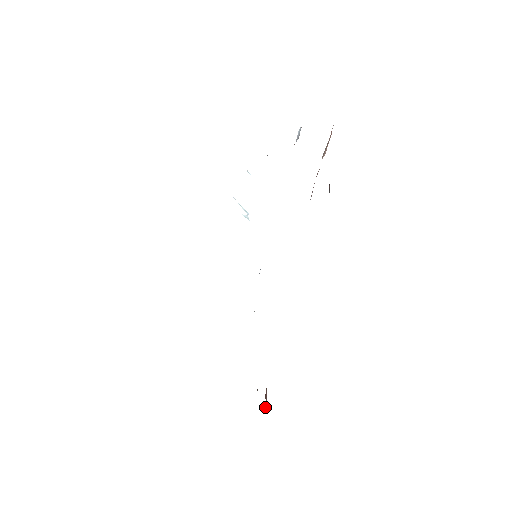
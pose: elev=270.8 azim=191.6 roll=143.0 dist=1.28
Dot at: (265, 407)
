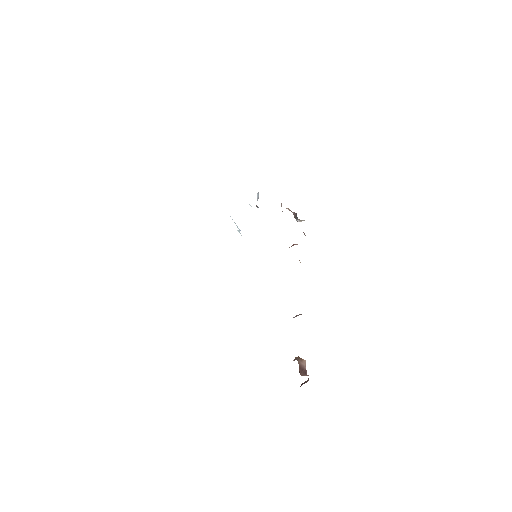
Dot at: (304, 382)
